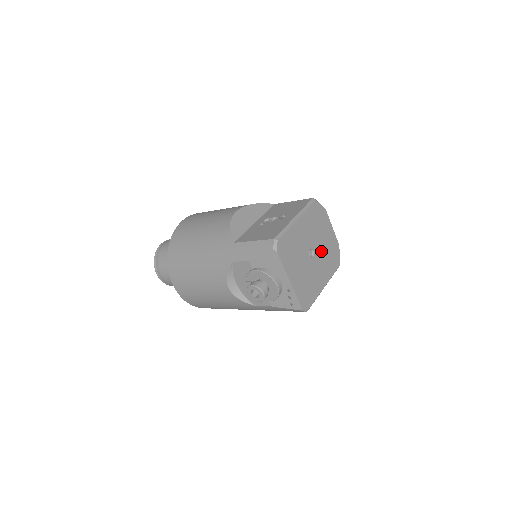
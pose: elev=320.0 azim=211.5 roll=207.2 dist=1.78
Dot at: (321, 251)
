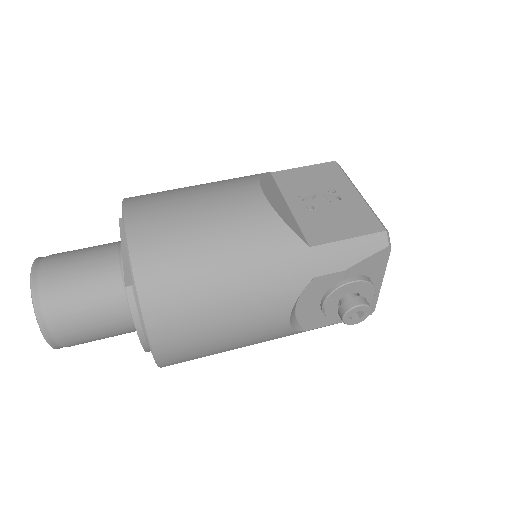
Dot at: occluded
